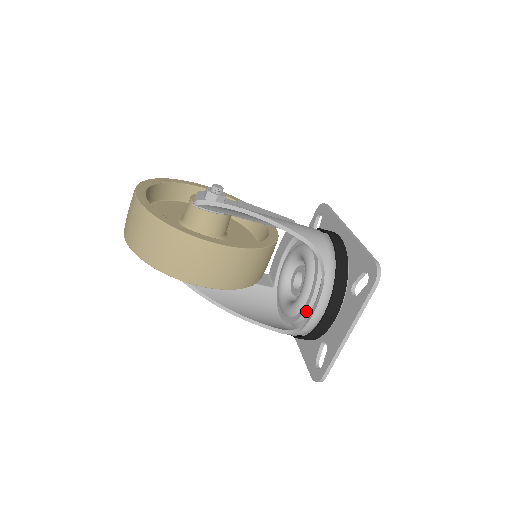
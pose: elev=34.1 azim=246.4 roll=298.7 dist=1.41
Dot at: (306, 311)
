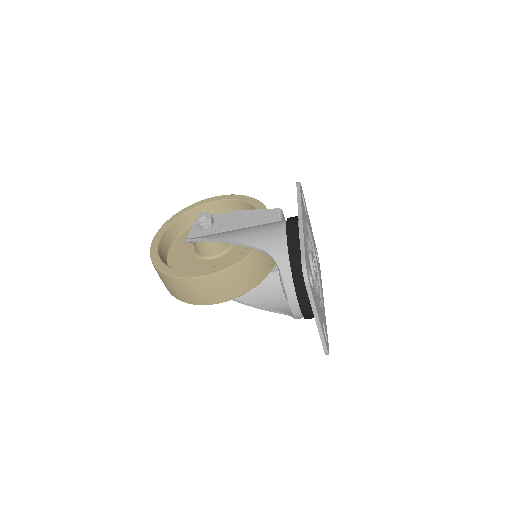
Dot at: occluded
